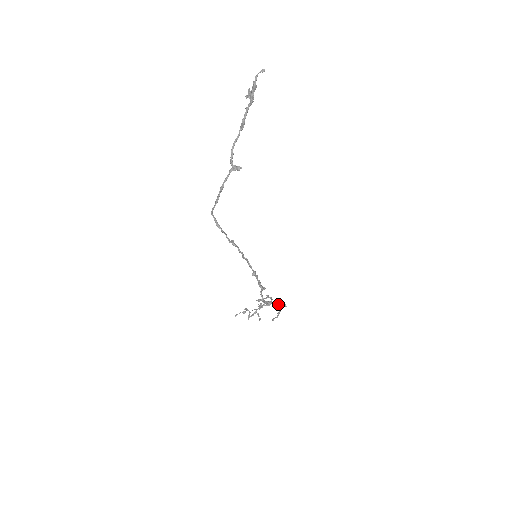
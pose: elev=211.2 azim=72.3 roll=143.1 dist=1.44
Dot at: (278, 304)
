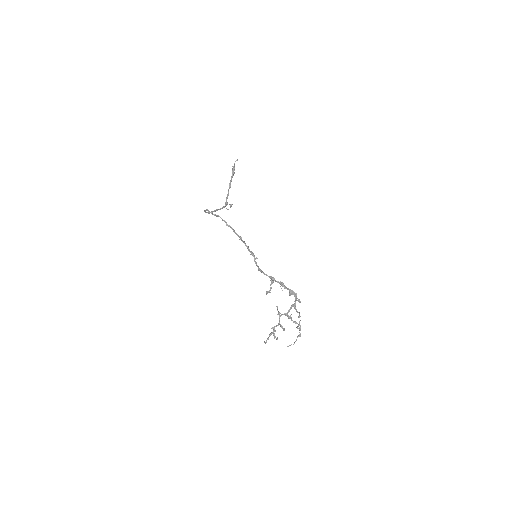
Dot at: (282, 284)
